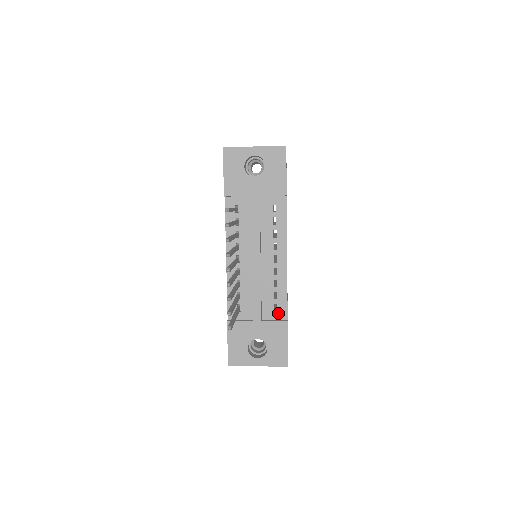
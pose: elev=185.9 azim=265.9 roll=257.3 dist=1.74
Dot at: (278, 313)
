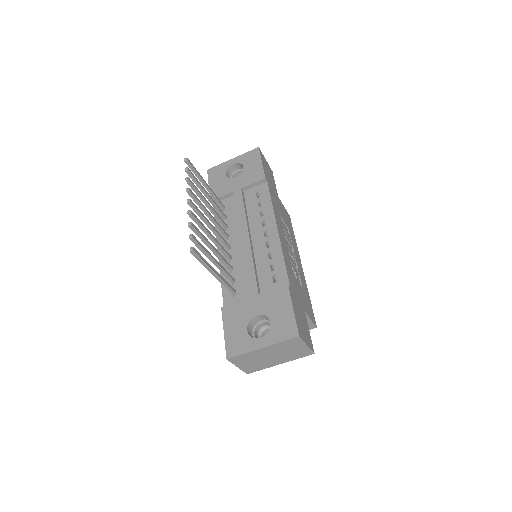
Dot at: (278, 283)
